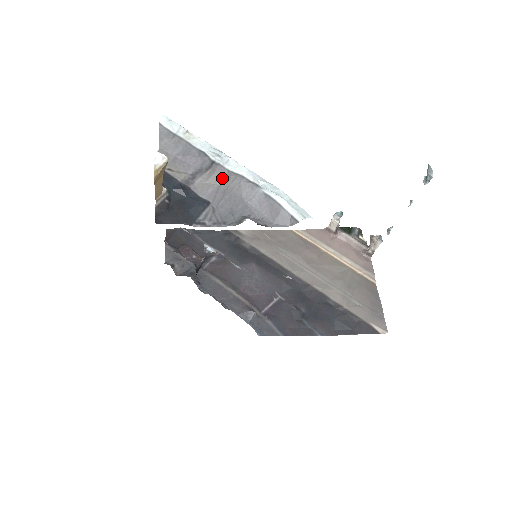
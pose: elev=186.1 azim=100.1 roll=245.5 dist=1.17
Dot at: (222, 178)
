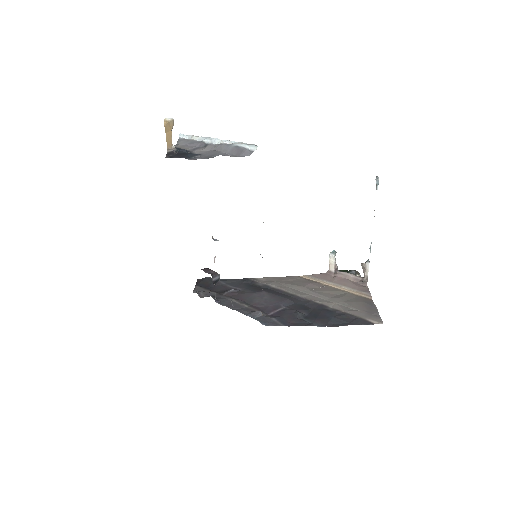
Dot at: (211, 148)
